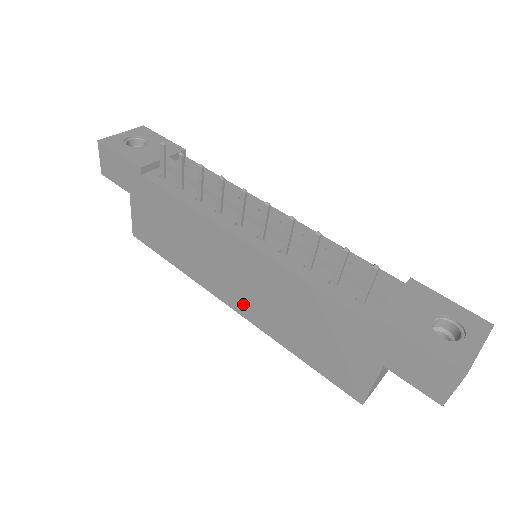
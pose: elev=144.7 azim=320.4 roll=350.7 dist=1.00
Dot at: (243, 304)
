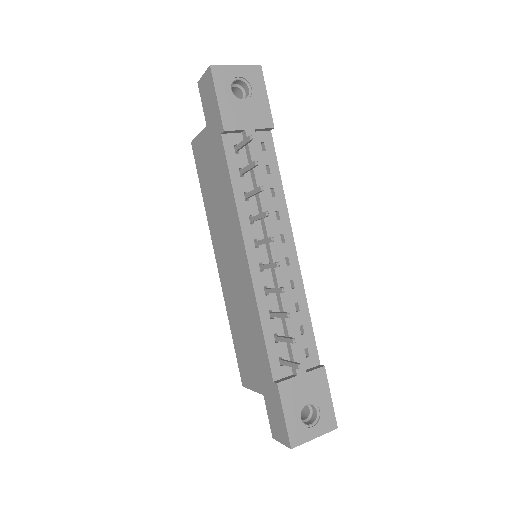
Dot at: (224, 275)
